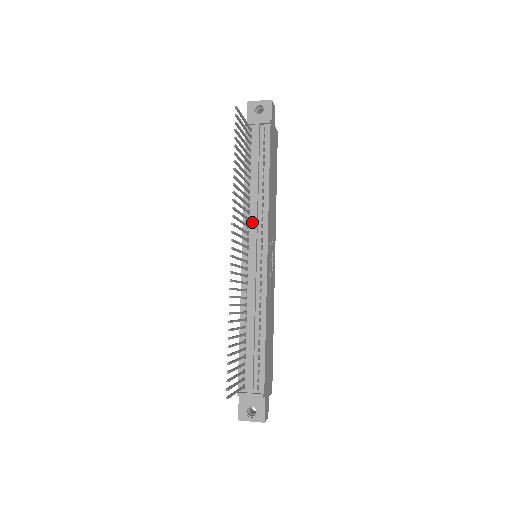
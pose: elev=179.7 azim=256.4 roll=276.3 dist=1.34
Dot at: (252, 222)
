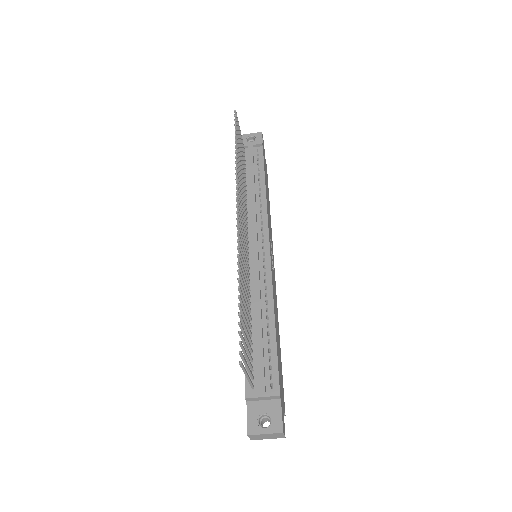
Dot at: (251, 219)
